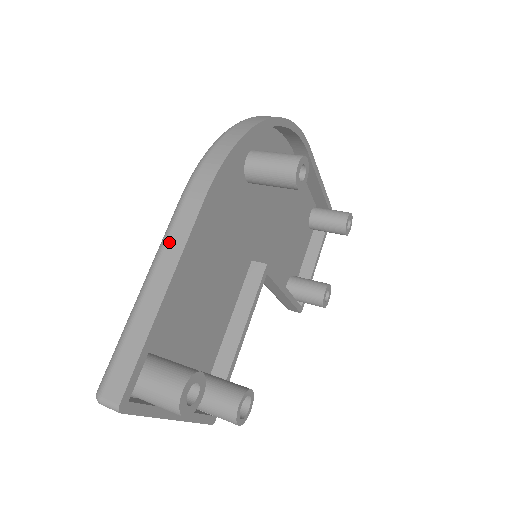
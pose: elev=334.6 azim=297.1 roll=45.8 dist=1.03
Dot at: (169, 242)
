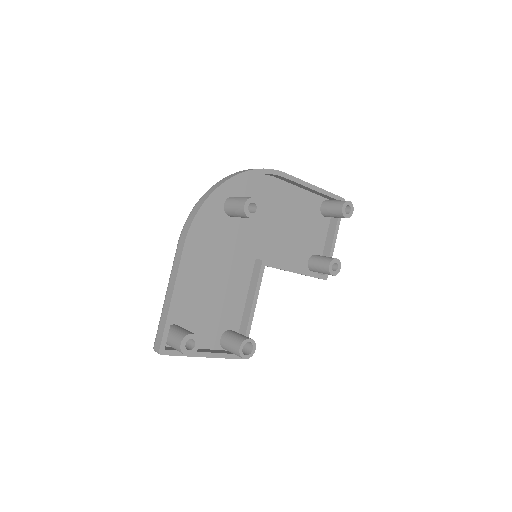
Dot at: (173, 271)
